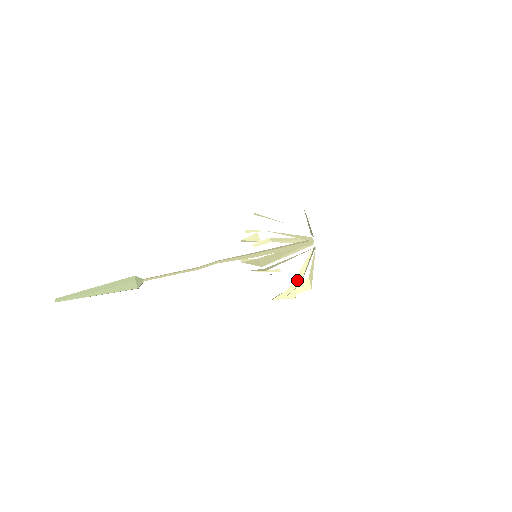
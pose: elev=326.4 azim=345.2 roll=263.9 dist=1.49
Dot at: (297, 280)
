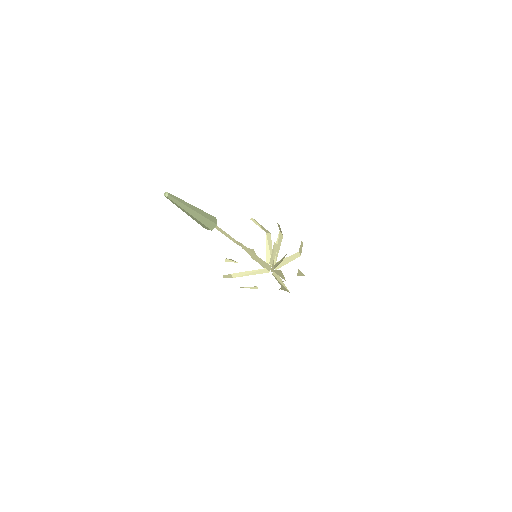
Dot at: (281, 284)
